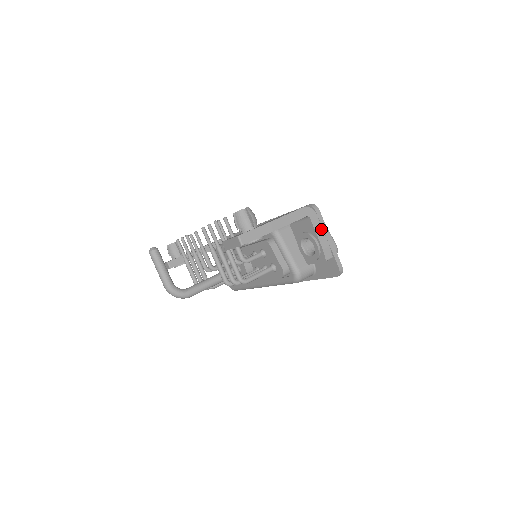
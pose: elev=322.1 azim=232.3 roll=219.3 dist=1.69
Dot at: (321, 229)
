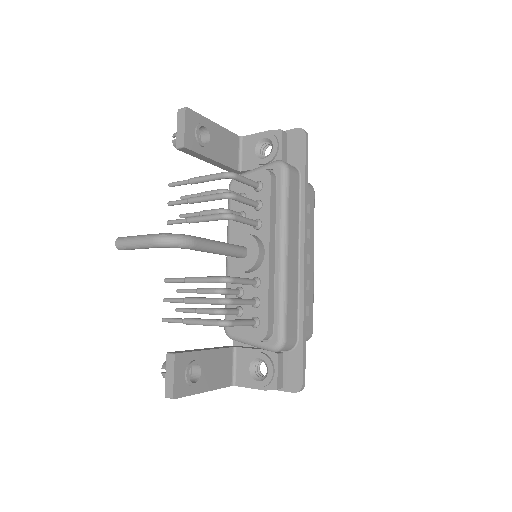
Dot at: occluded
